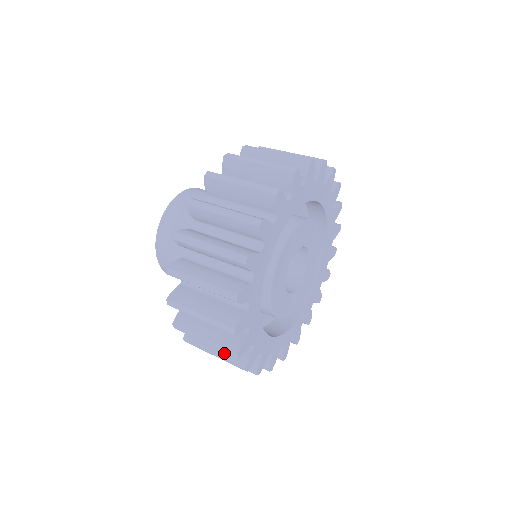
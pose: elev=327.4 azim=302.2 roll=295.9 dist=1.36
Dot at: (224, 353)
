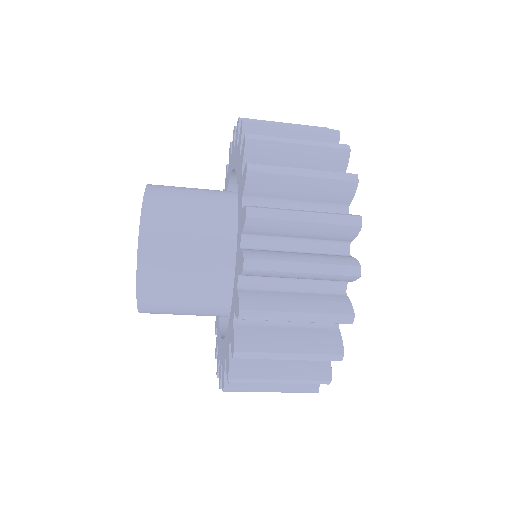
Dot at: (314, 305)
